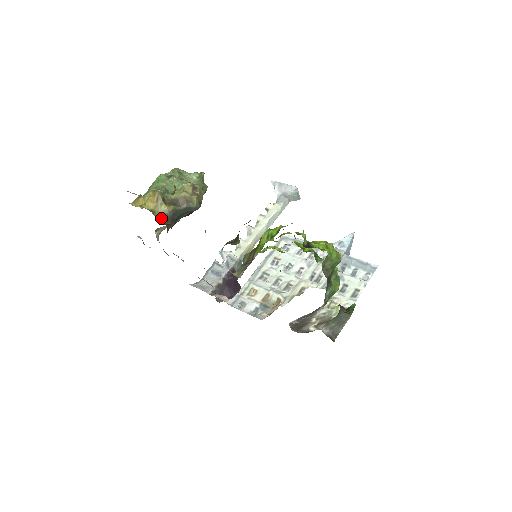
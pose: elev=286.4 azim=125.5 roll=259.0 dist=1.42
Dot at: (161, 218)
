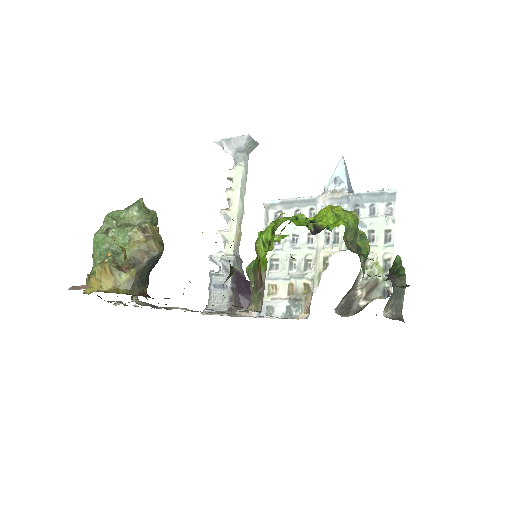
Dot at: (129, 290)
